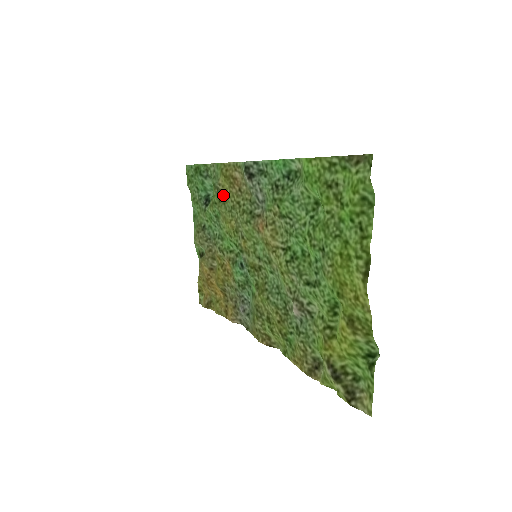
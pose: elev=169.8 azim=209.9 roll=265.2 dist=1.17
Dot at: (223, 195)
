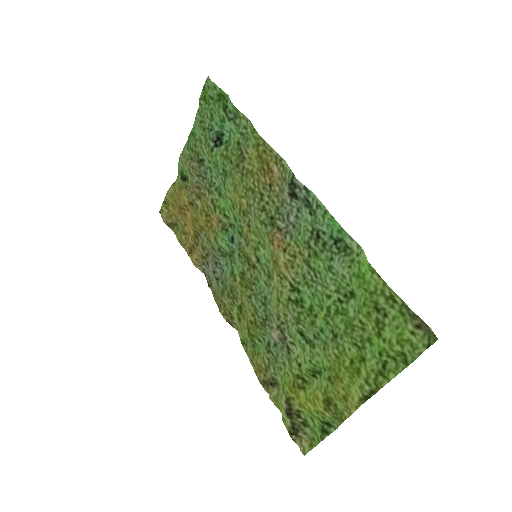
Dot at: (245, 166)
